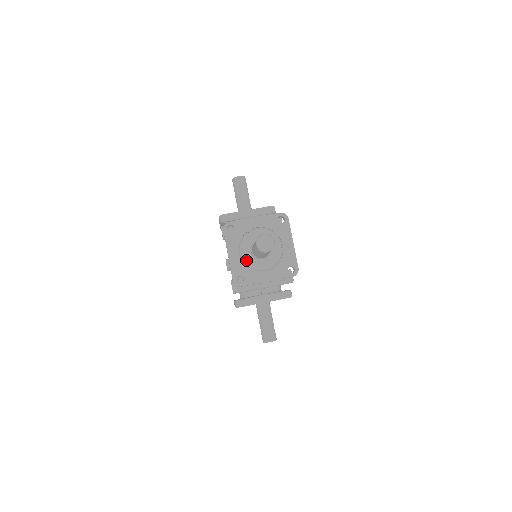
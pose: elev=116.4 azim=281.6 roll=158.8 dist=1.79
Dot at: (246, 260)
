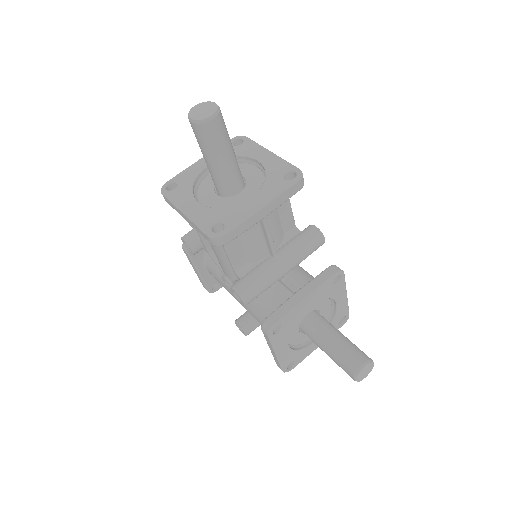
Dot at: (215, 207)
